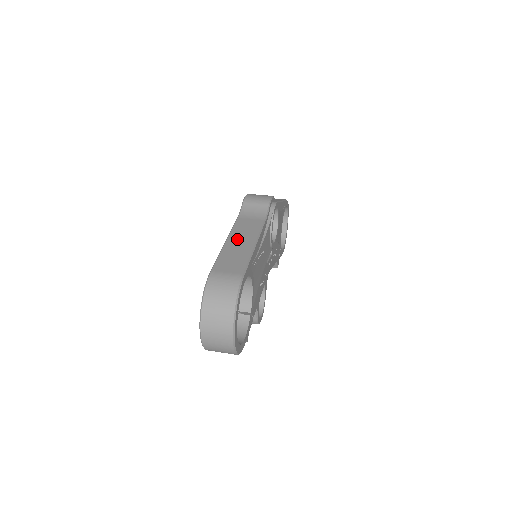
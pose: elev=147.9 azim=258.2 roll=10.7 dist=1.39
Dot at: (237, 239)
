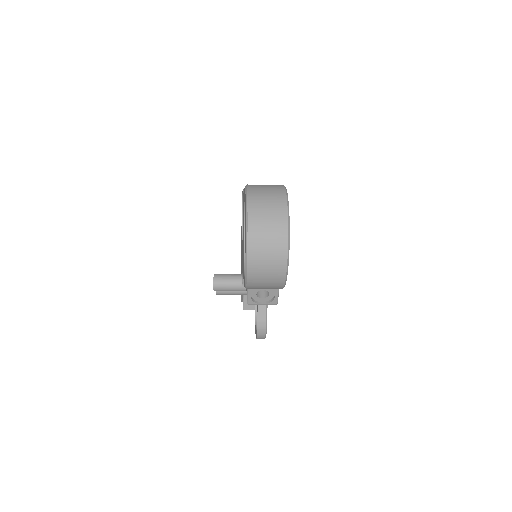
Dot at: occluded
